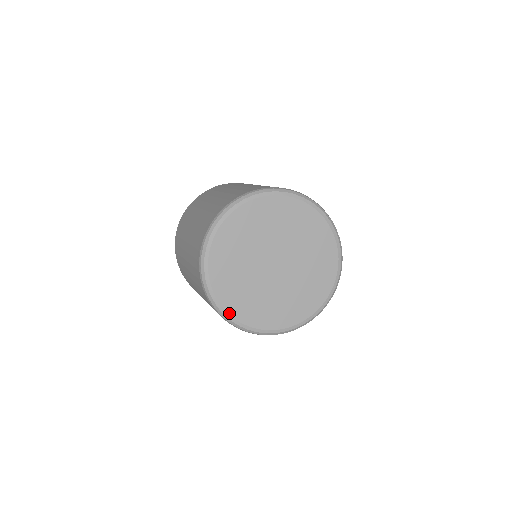
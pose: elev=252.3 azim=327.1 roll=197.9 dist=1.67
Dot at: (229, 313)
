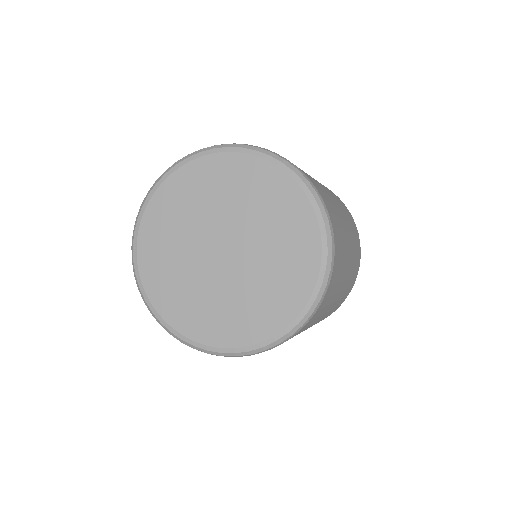
Dot at: (138, 250)
